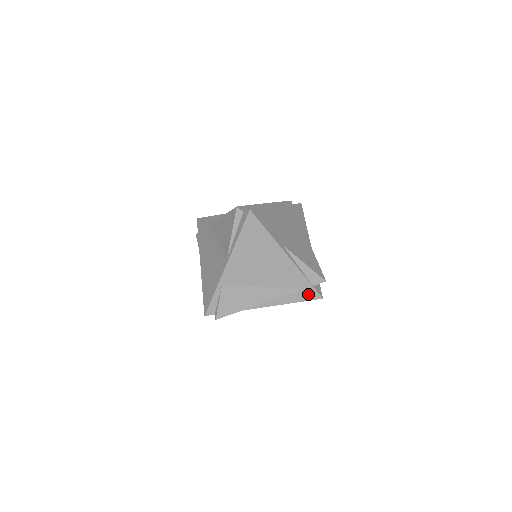
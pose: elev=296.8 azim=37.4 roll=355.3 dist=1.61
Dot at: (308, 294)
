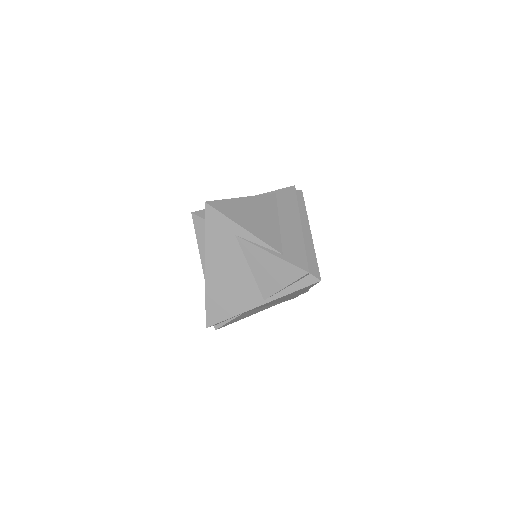
Dot at: occluded
